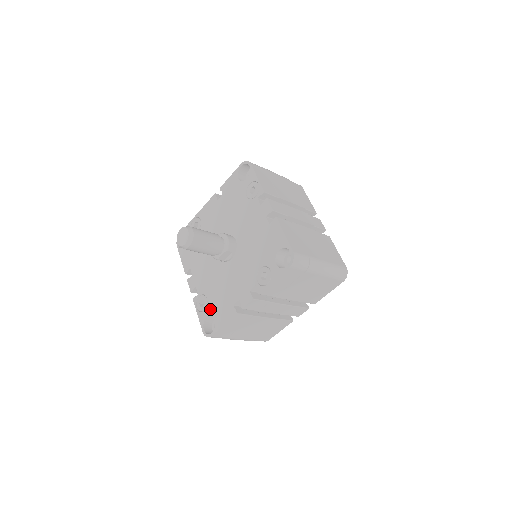
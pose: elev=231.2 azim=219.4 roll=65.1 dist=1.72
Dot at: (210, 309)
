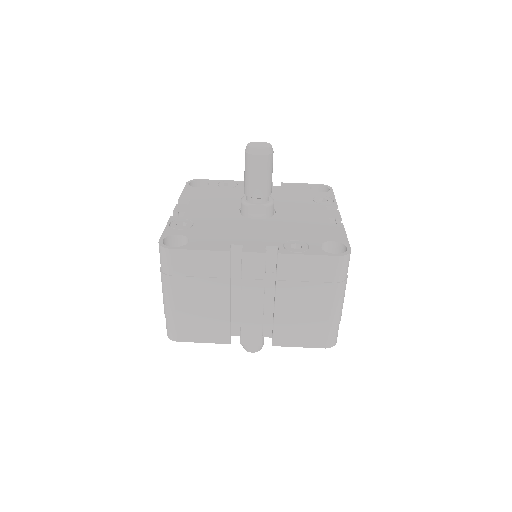
Dot at: (191, 232)
